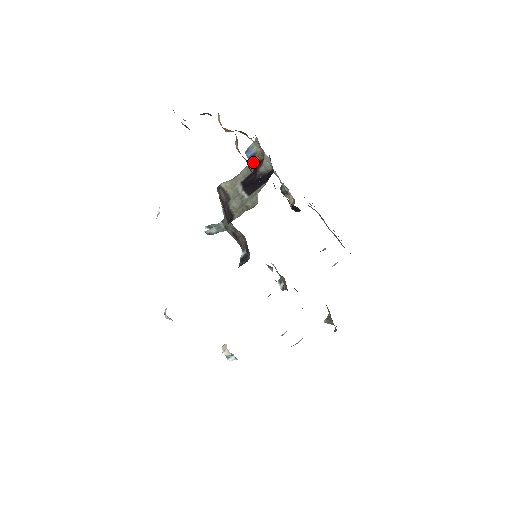
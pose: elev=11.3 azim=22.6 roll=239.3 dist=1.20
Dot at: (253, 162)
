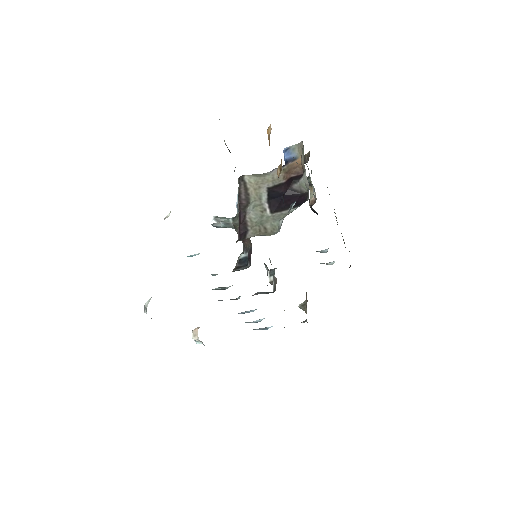
Dot at: (289, 170)
